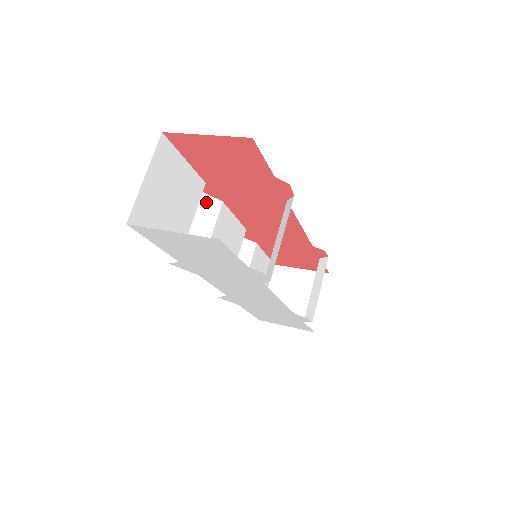
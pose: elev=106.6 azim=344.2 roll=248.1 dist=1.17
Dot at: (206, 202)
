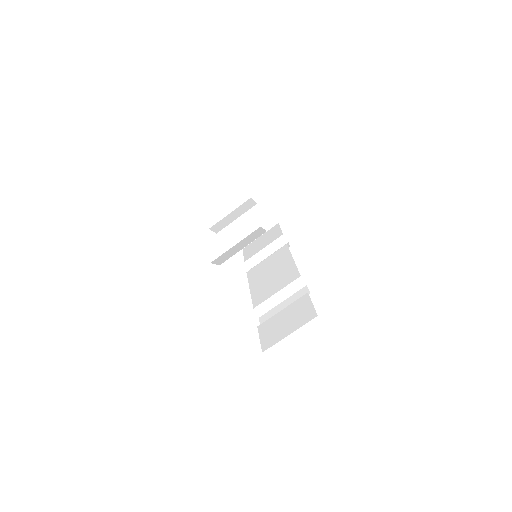
Dot at: (258, 232)
